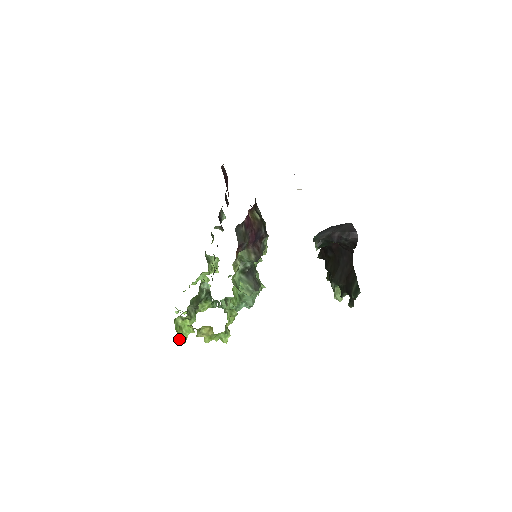
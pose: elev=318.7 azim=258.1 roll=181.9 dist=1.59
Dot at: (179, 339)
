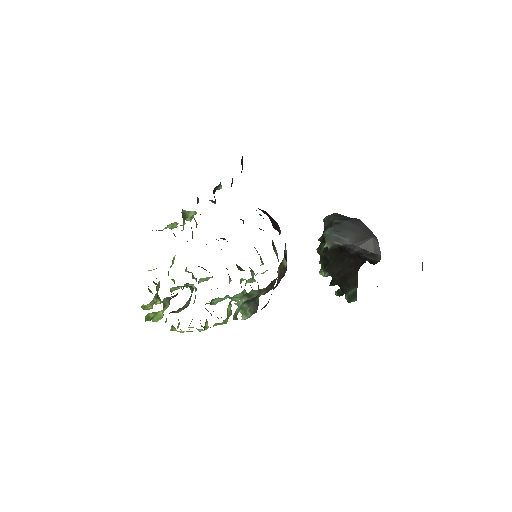
Dot at: occluded
